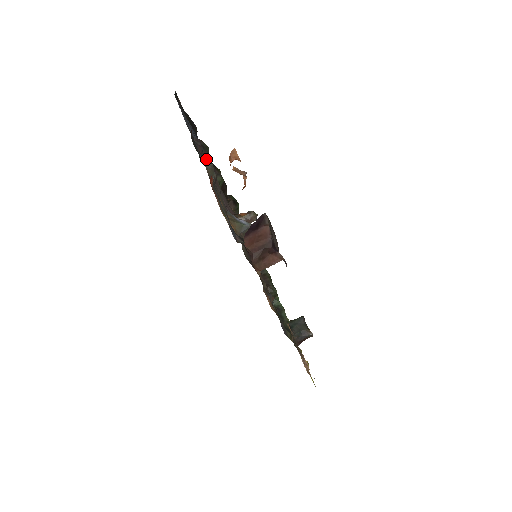
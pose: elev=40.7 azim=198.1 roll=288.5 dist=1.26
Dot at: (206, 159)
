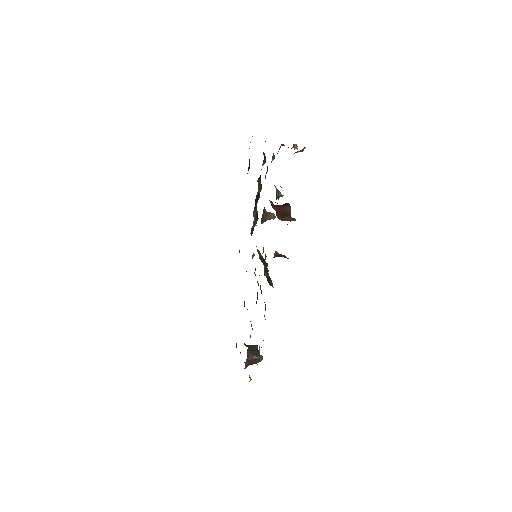
Dot at: (262, 165)
